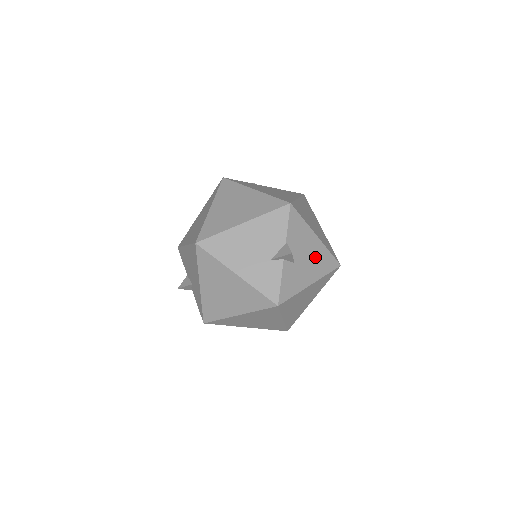
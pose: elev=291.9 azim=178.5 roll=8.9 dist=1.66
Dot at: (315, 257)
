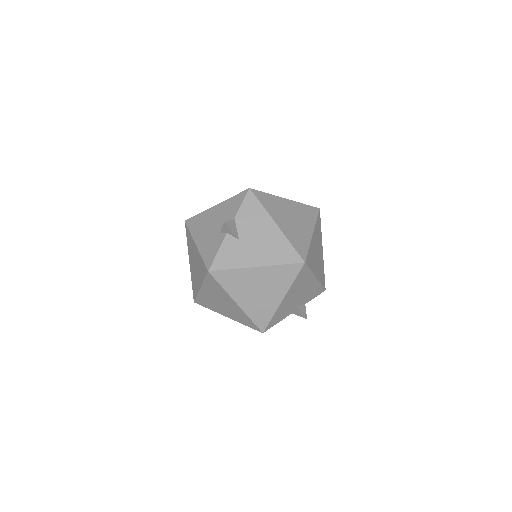
Dot at: (269, 243)
